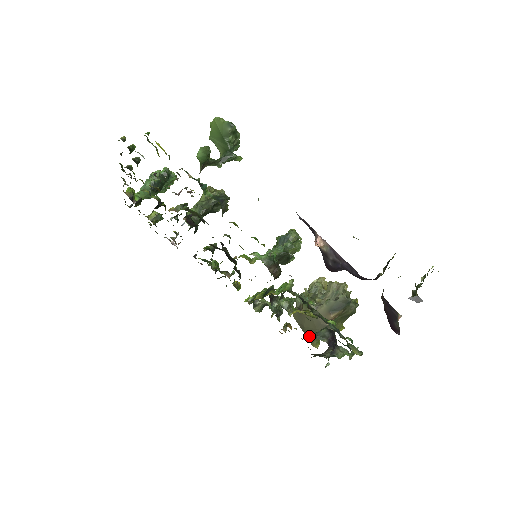
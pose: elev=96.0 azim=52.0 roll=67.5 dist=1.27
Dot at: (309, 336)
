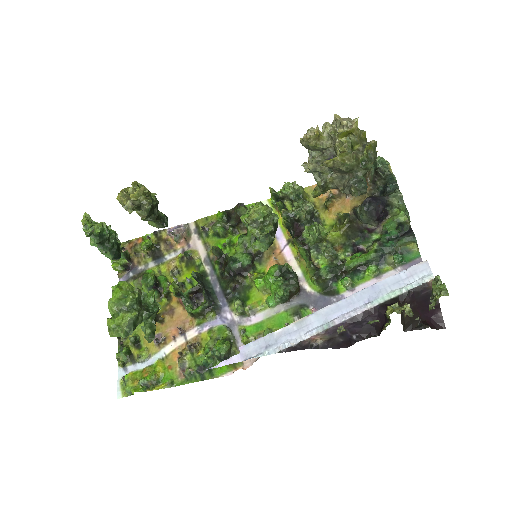
Dot at: occluded
